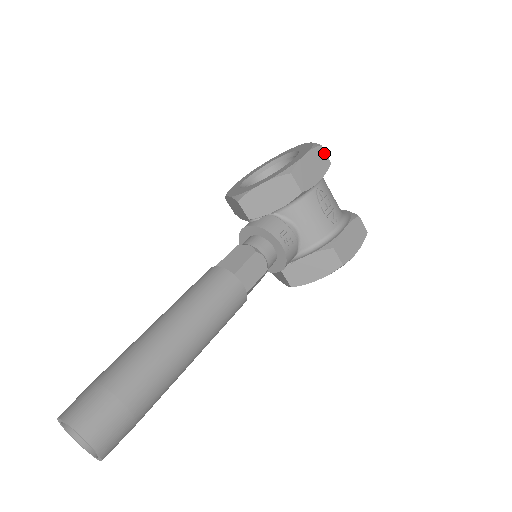
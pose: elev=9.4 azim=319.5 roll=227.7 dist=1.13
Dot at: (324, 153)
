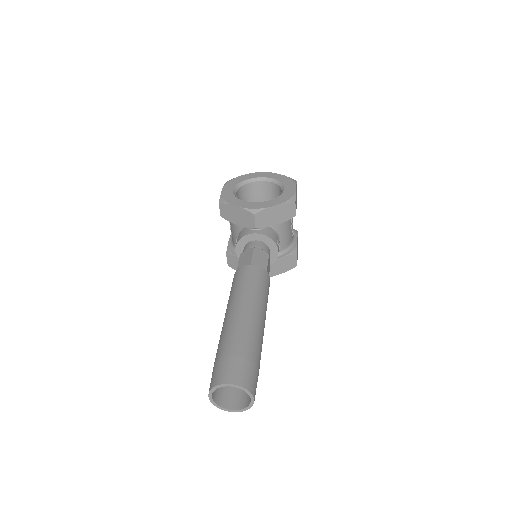
Dot at: occluded
